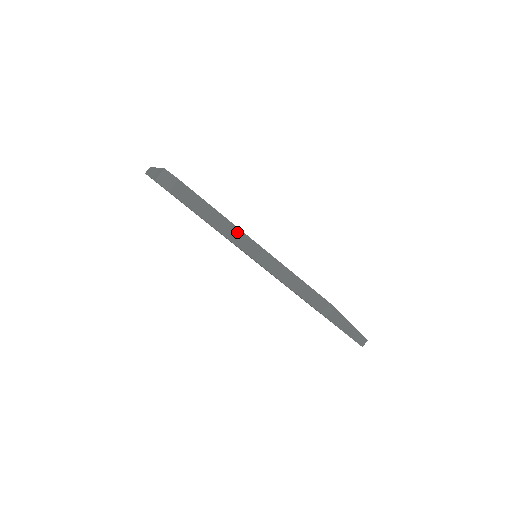
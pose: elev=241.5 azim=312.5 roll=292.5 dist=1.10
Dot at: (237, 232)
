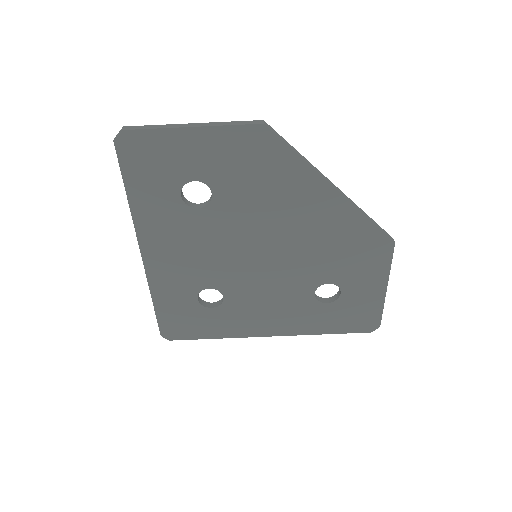
Dot at: (172, 125)
